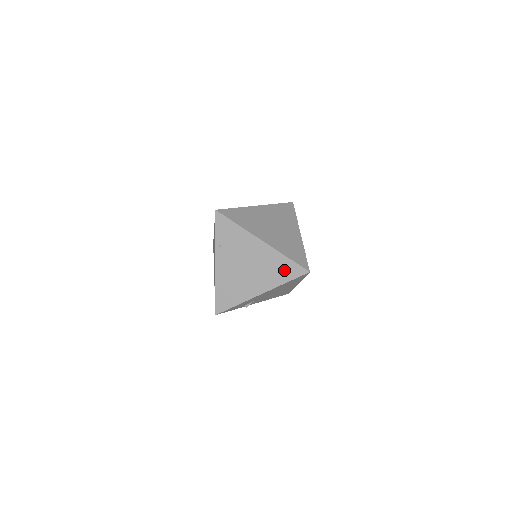
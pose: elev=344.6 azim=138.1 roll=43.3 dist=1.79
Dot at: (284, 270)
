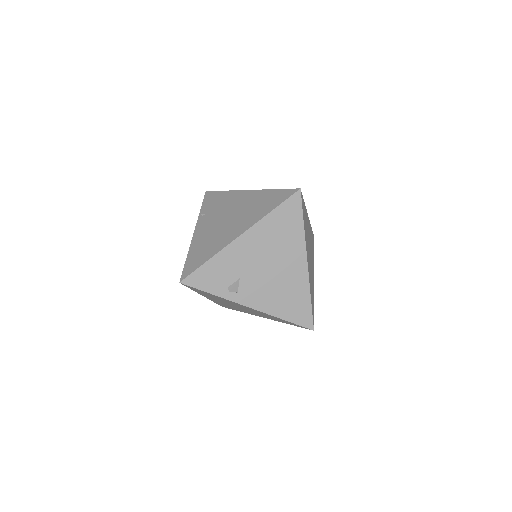
Dot at: (270, 201)
